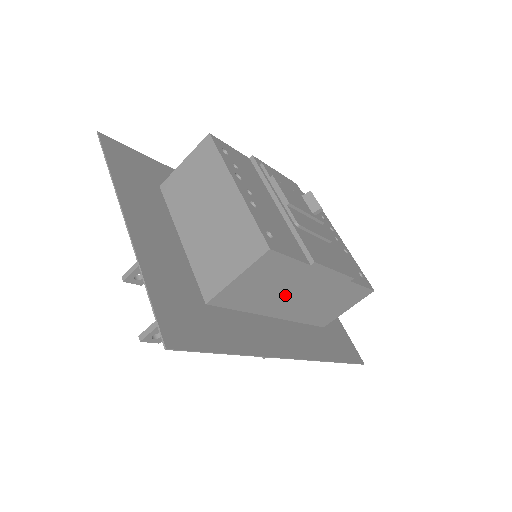
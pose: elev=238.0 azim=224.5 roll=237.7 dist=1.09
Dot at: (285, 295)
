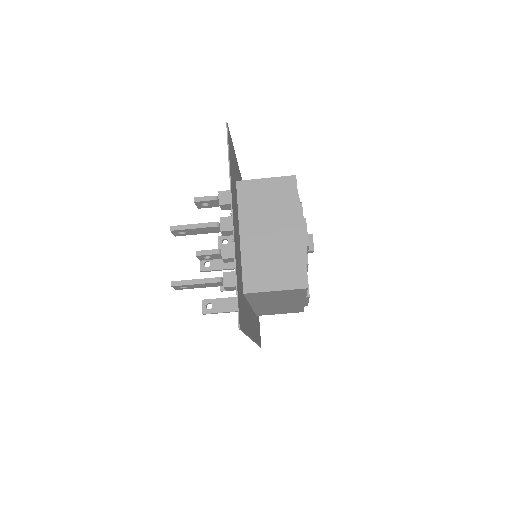
Dot at: (274, 301)
